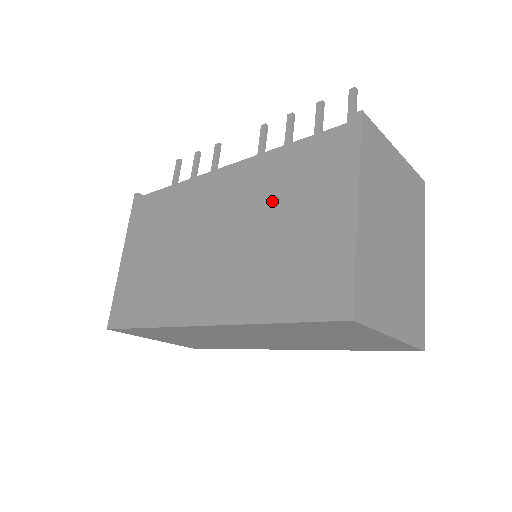
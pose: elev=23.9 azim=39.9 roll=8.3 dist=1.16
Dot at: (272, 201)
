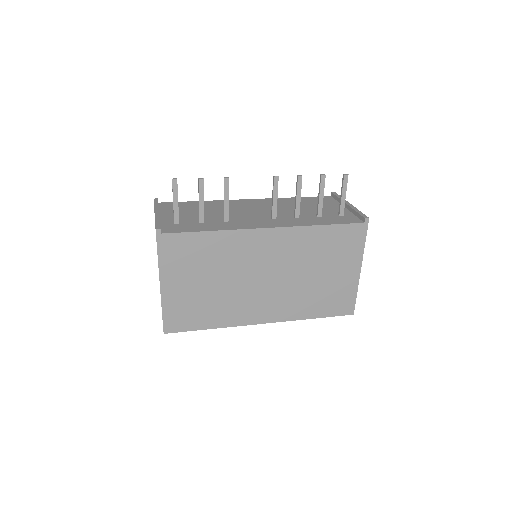
Dot at: (312, 259)
